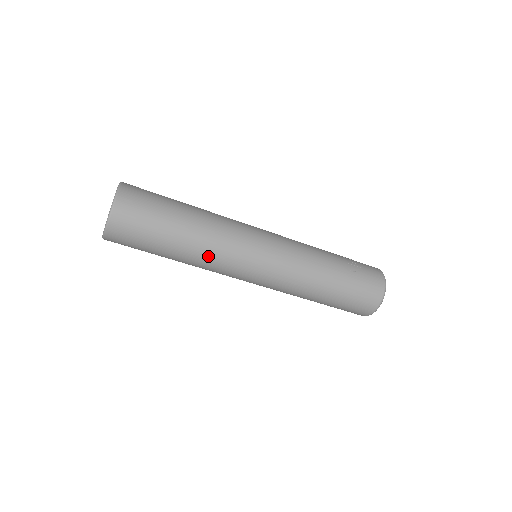
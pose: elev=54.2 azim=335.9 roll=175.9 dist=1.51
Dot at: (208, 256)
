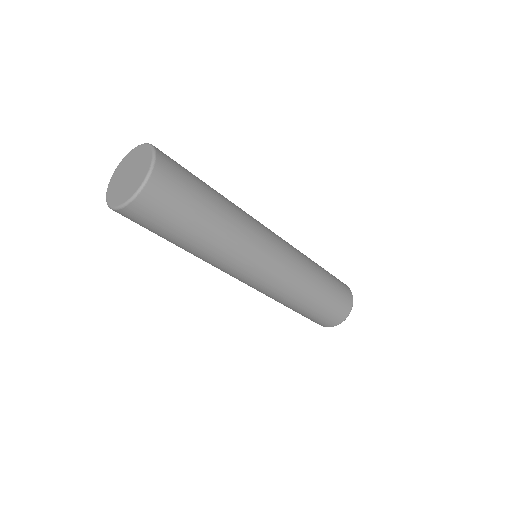
Dot at: (238, 238)
